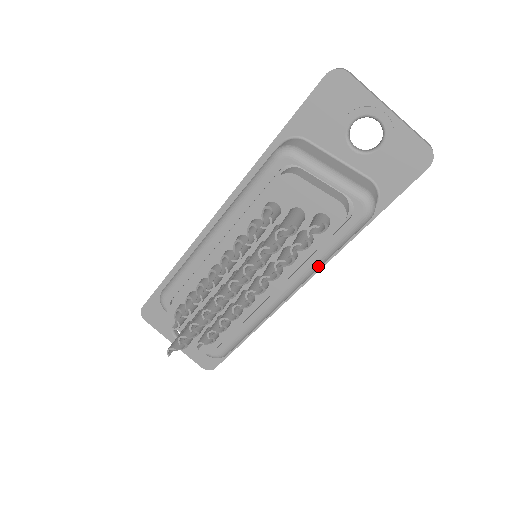
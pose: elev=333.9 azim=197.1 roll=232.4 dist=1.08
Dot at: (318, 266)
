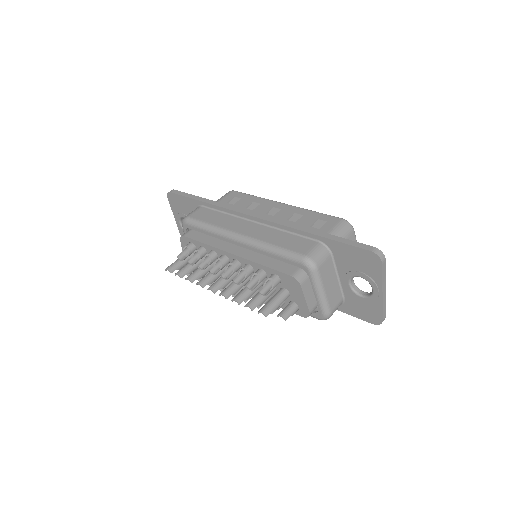
Dot at: occluded
